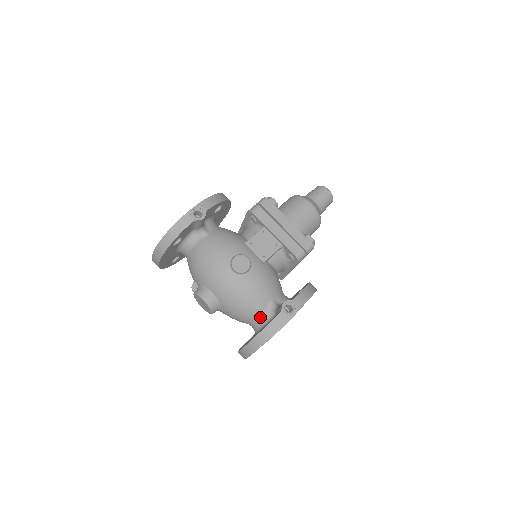
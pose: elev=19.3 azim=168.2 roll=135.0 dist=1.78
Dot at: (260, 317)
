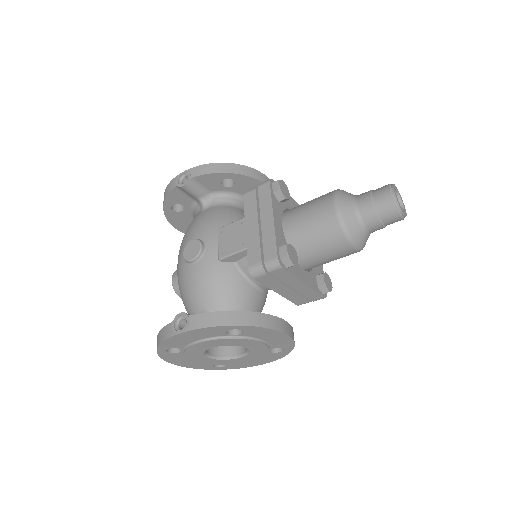
Dot at: occluded
